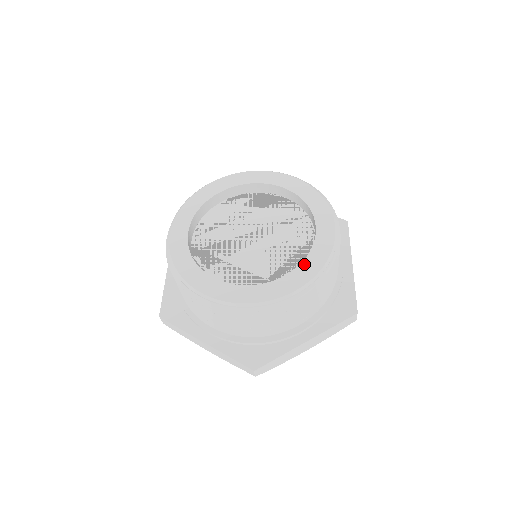
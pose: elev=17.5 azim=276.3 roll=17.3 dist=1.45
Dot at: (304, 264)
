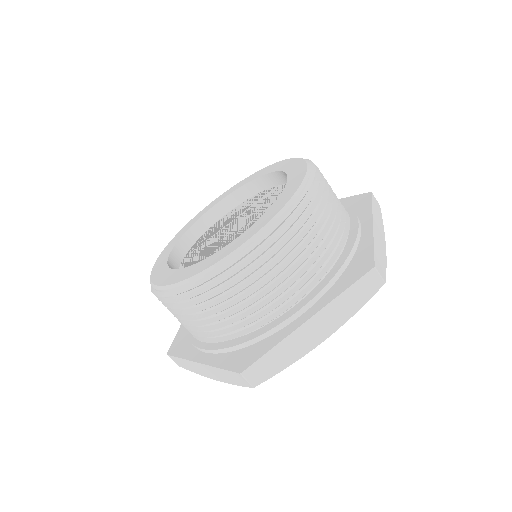
Dot at: (264, 215)
